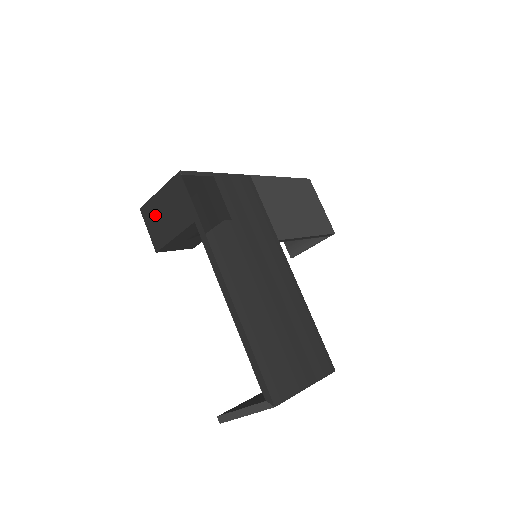
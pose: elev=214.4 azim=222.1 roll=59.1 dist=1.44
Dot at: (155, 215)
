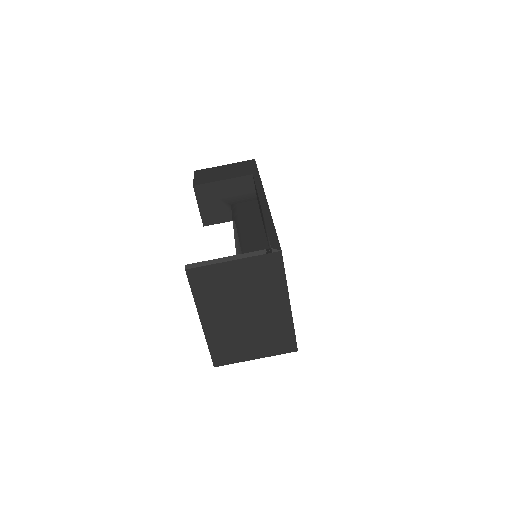
Dot at: (210, 172)
